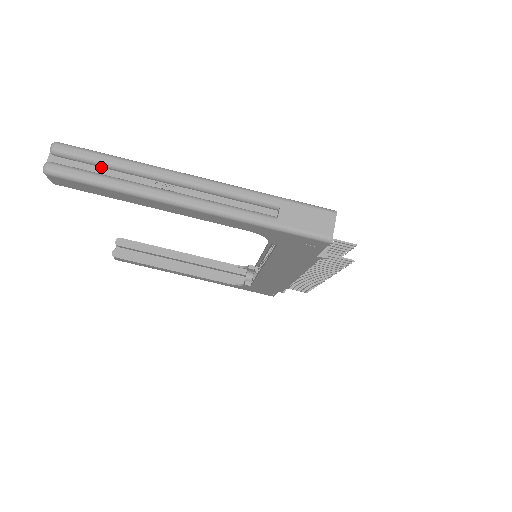
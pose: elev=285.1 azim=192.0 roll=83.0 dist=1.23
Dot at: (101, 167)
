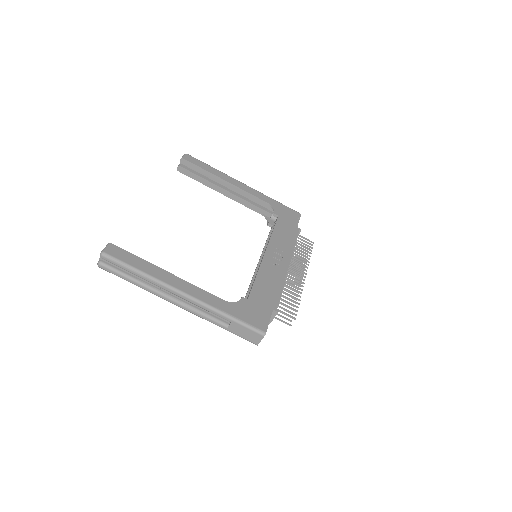
Dot at: occluded
